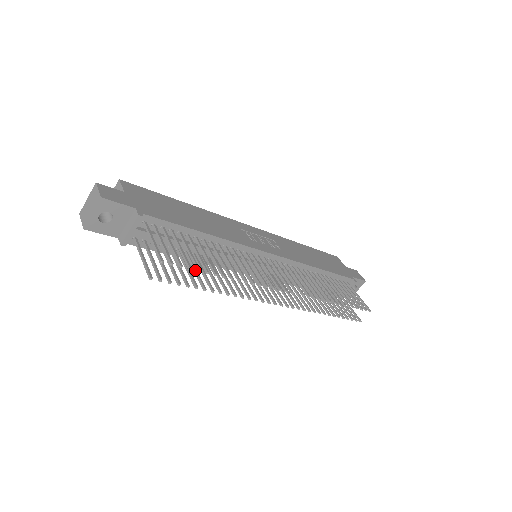
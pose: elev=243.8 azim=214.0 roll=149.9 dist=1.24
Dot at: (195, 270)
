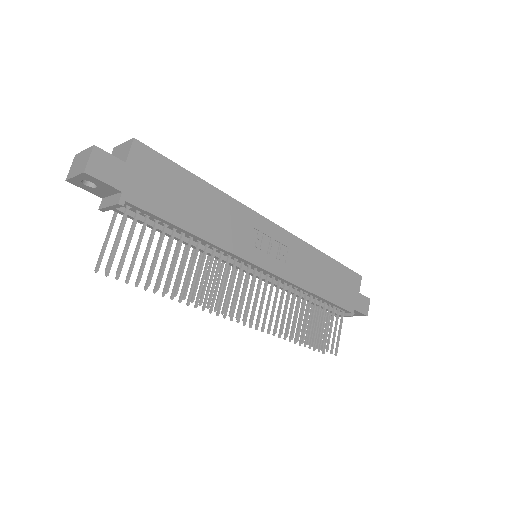
Dot at: occluded
